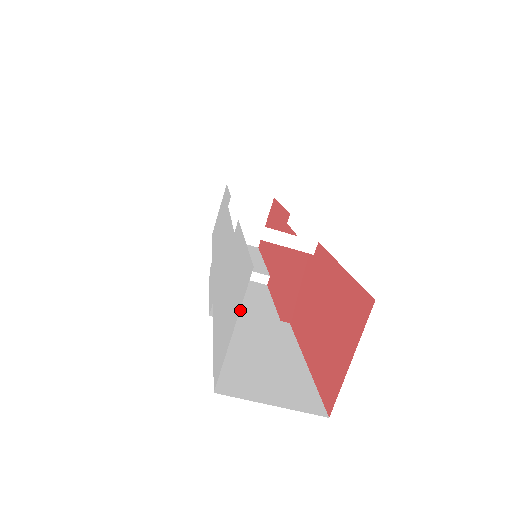
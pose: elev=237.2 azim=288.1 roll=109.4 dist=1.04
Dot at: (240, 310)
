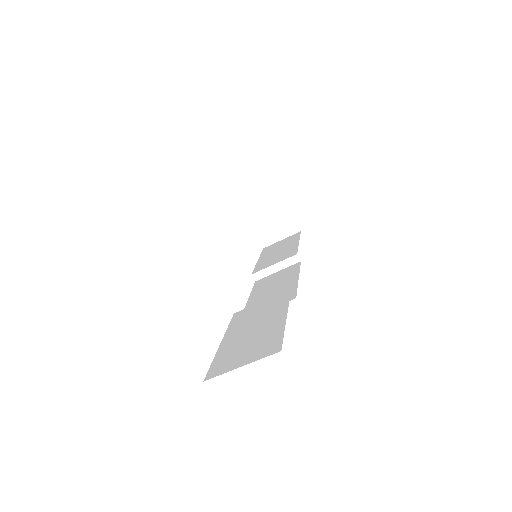
Dot at: occluded
